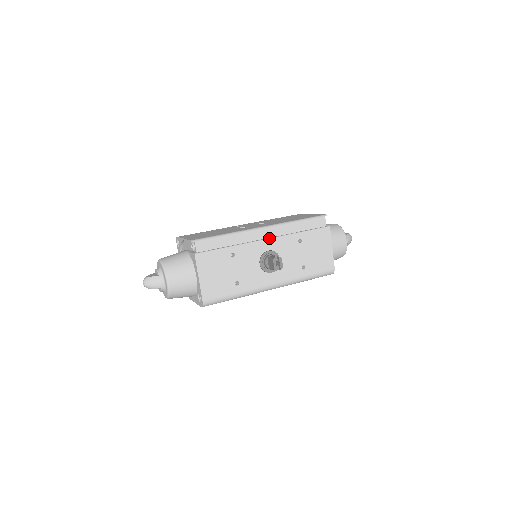
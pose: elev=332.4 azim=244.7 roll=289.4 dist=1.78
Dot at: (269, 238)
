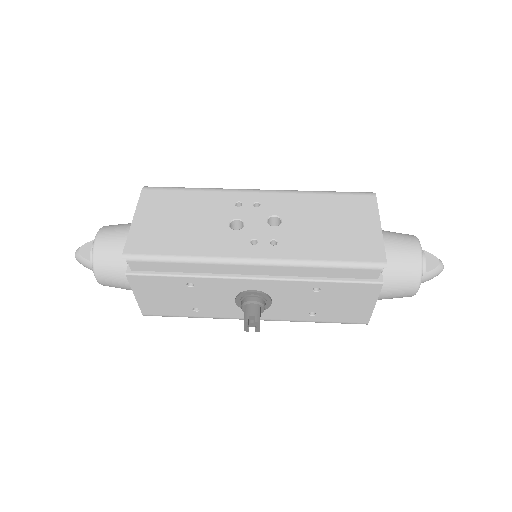
Dot at: (258, 278)
